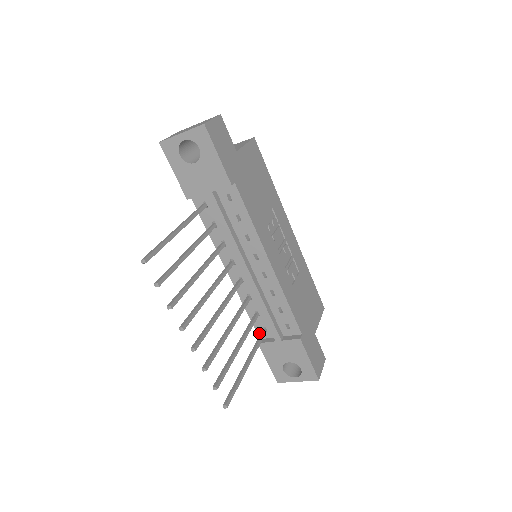
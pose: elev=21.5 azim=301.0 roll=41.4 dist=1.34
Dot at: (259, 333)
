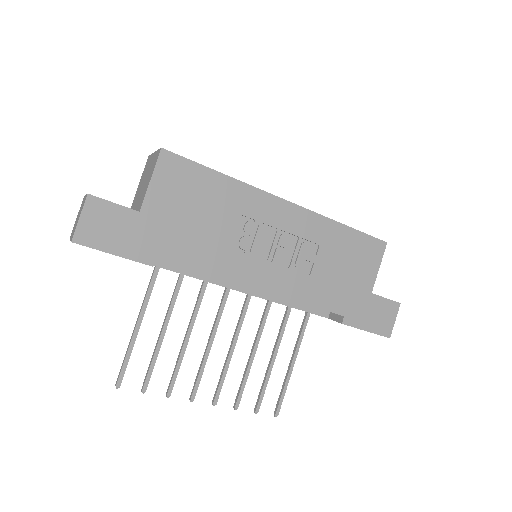
Dot at: occluded
